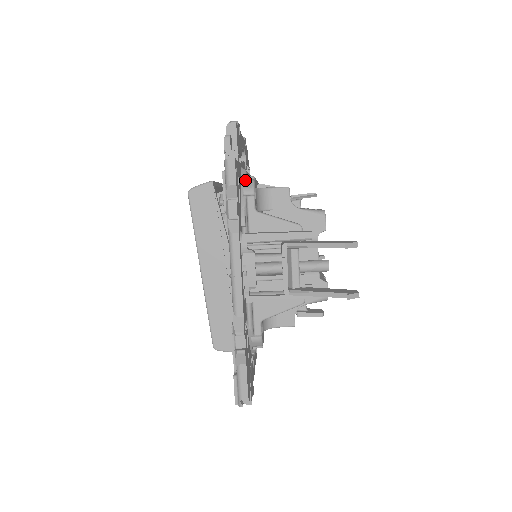
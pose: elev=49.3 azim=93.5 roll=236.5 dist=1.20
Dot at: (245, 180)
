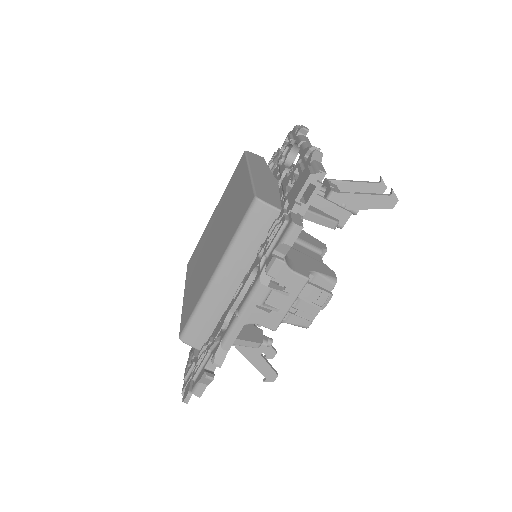
Dot at: occluded
